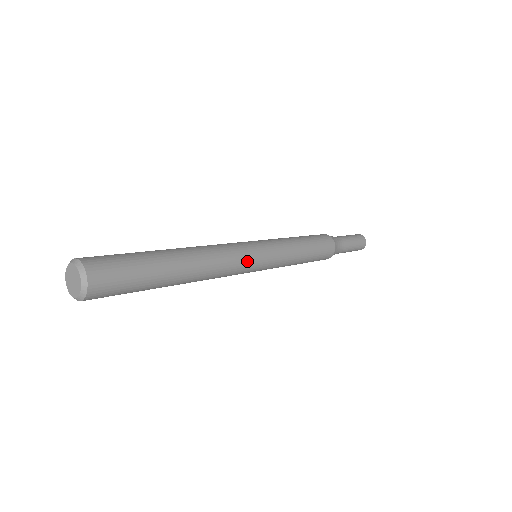
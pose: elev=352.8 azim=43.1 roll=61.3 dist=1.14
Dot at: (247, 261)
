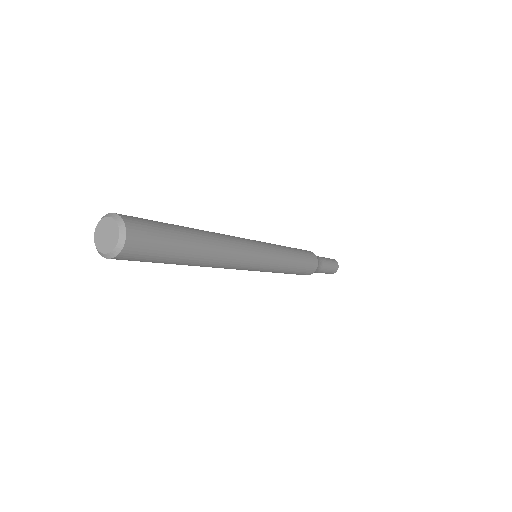
Dot at: (254, 255)
